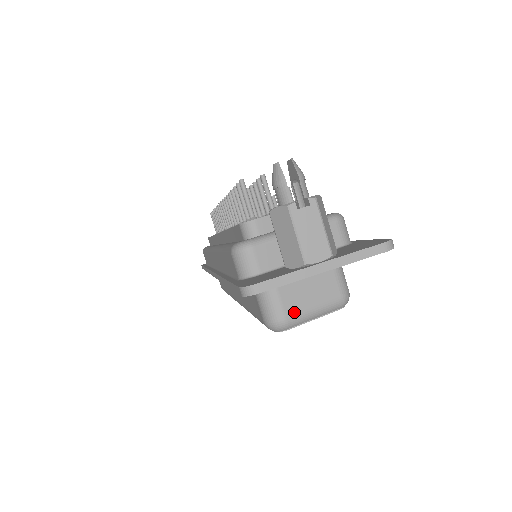
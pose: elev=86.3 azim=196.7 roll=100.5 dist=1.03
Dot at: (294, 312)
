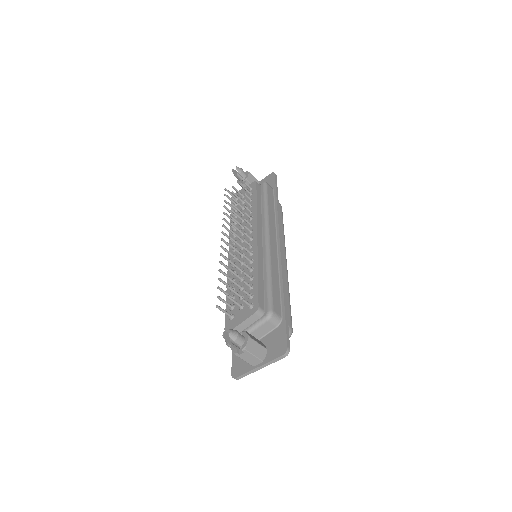
Dot at: occluded
